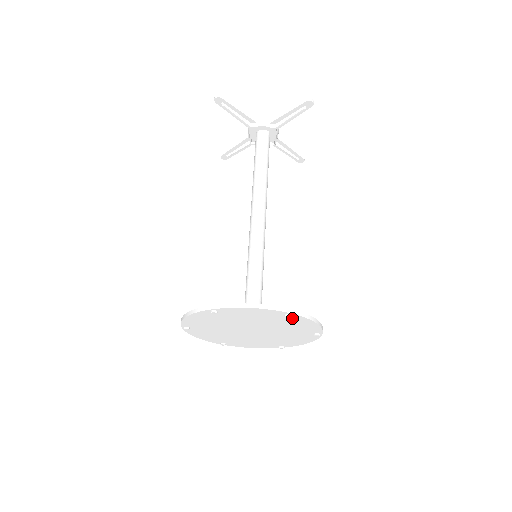
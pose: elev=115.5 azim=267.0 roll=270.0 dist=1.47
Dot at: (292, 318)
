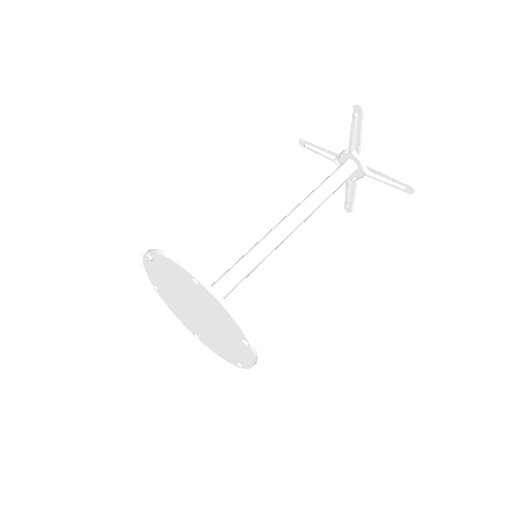
Dot at: (244, 345)
